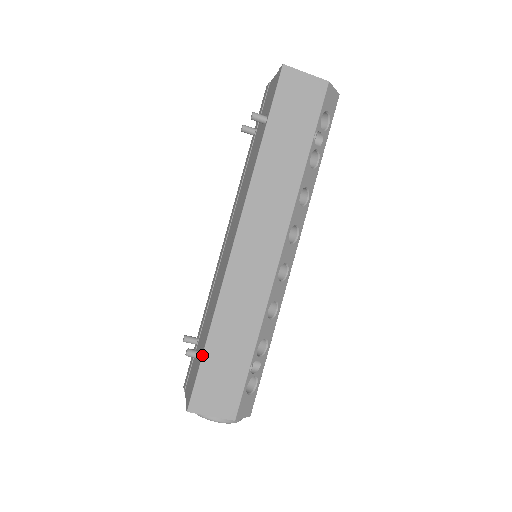
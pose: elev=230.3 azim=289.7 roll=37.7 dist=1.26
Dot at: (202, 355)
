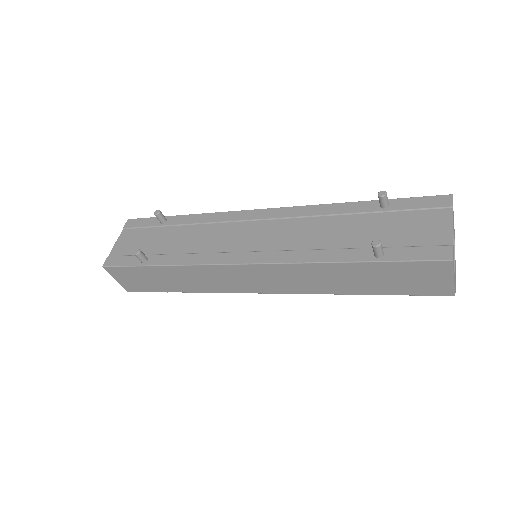
Dot at: (144, 266)
